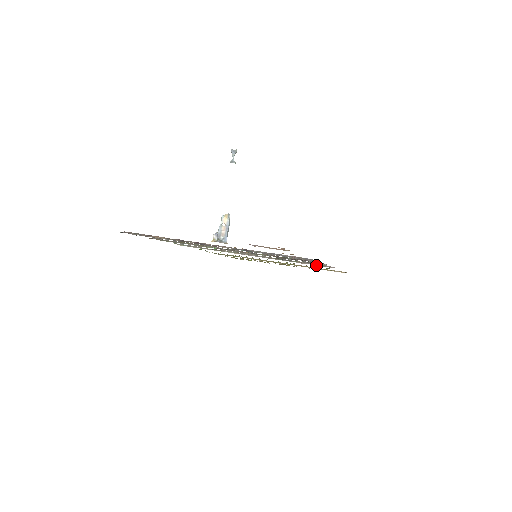
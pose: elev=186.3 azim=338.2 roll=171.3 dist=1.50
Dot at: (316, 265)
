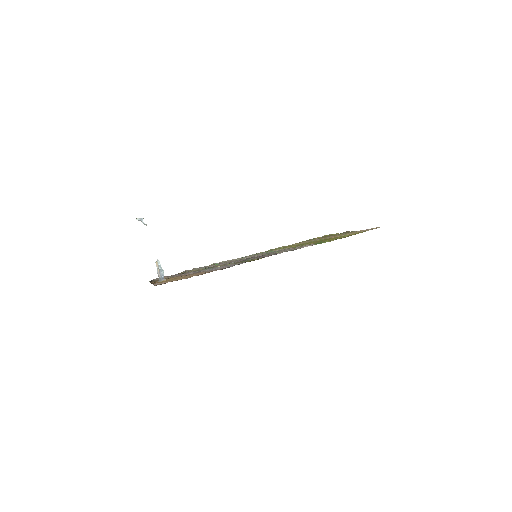
Dot at: occluded
